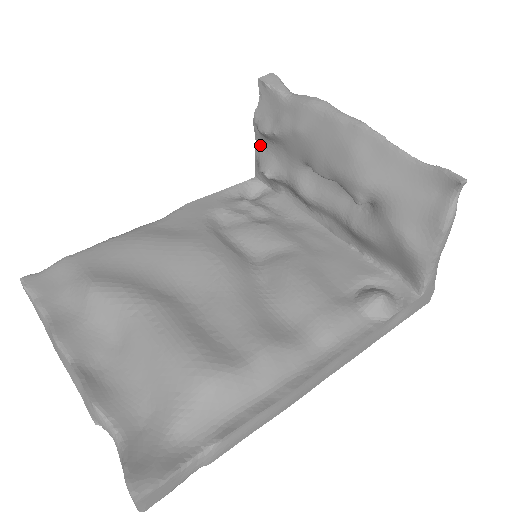
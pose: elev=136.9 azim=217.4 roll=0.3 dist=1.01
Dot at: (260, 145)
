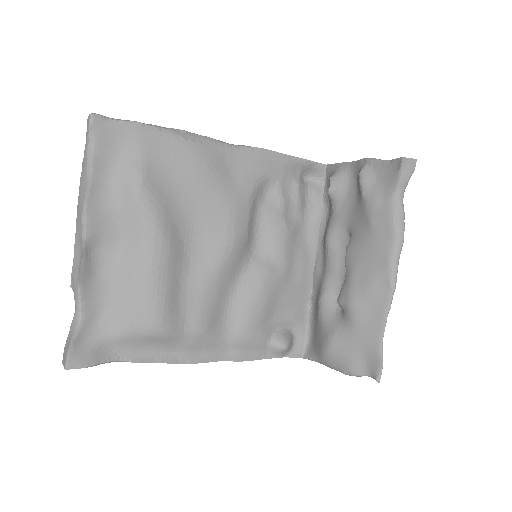
Dot at: (352, 168)
